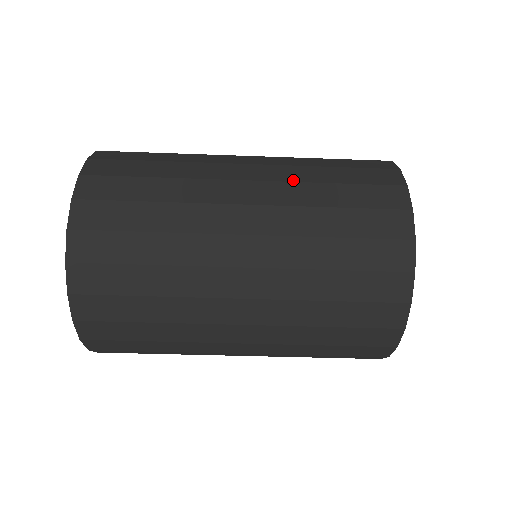
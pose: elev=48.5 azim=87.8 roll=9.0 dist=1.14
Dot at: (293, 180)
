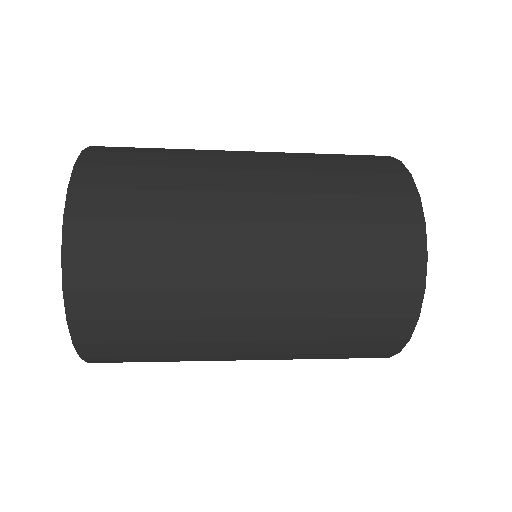
Dot at: (298, 170)
